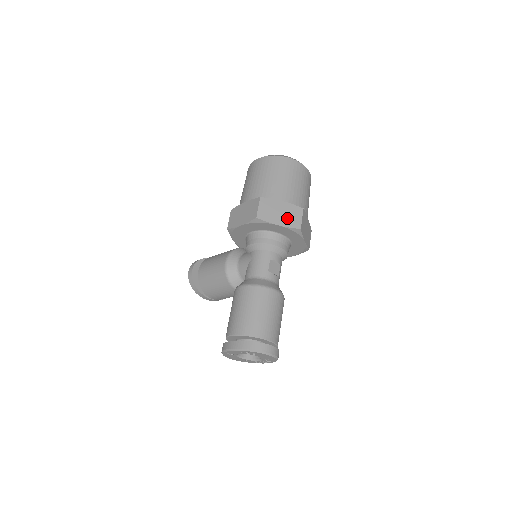
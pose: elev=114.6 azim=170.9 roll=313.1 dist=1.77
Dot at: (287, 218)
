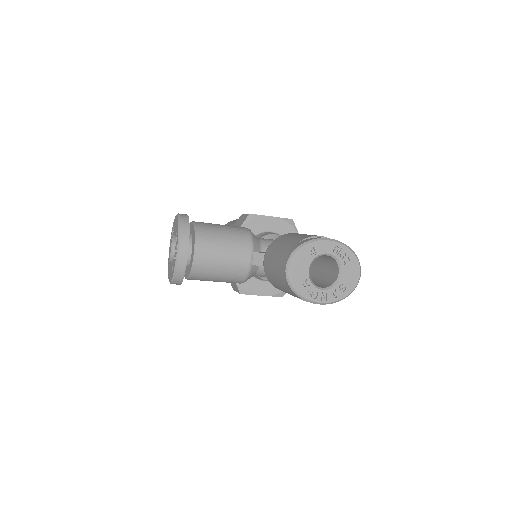
Dot at: occluded
